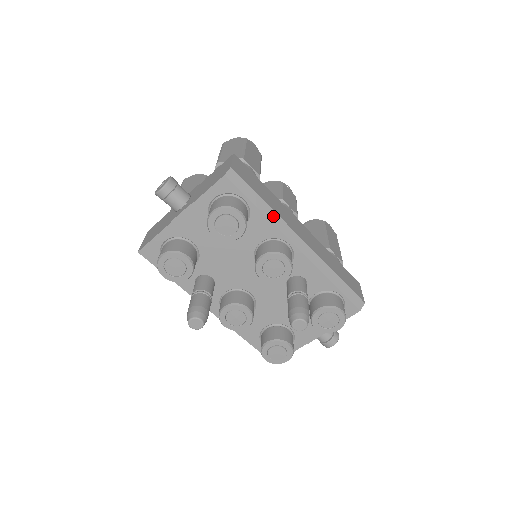
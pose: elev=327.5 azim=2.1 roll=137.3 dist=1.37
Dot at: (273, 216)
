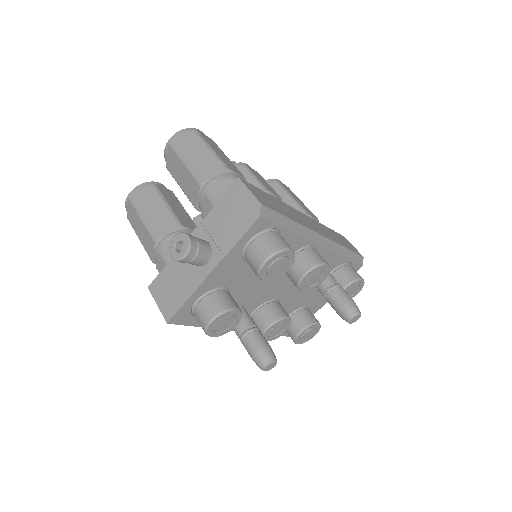
Dot at: (300, 229)
